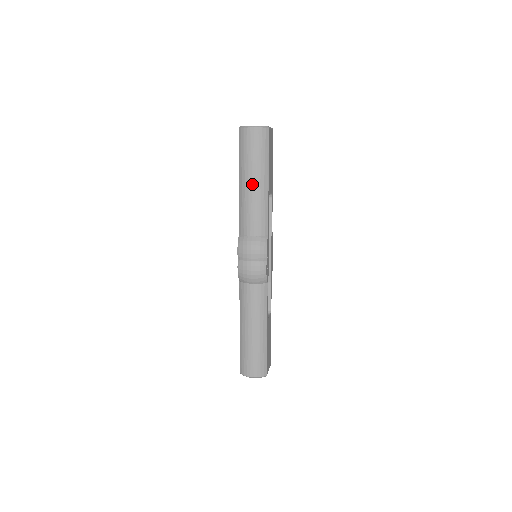
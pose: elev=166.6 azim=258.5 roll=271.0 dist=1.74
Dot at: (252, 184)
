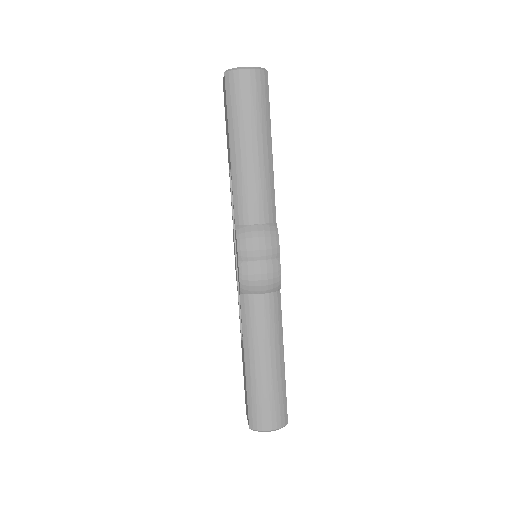
Dot at: (252, 150)
